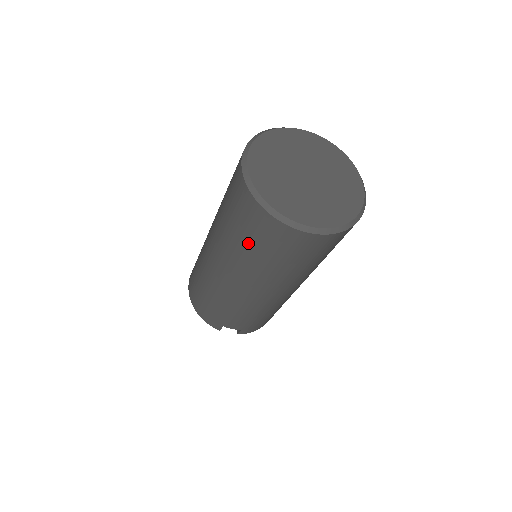
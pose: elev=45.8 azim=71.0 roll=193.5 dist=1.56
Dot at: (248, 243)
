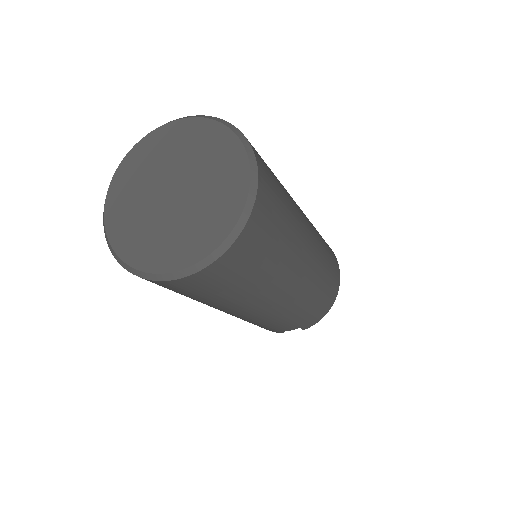
Dot at: occluded
